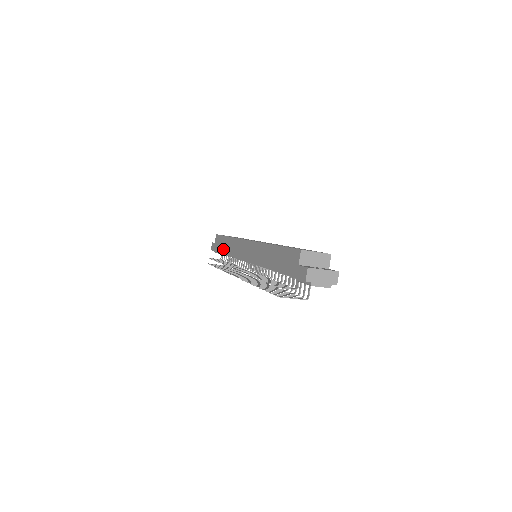
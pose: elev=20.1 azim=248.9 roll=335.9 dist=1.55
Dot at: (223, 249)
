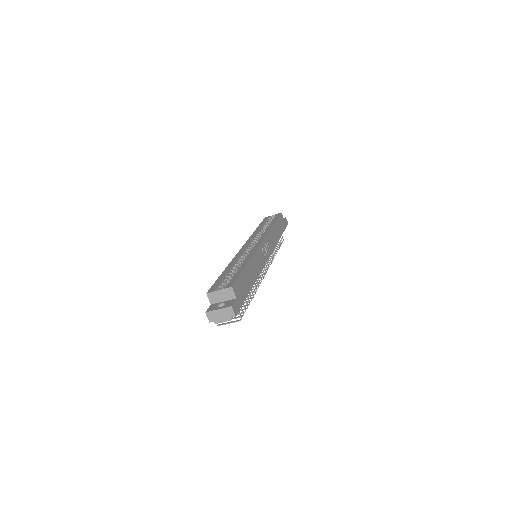
Dot at: occluded
